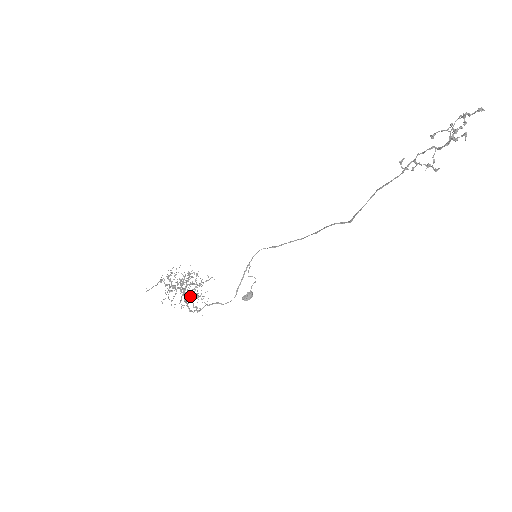
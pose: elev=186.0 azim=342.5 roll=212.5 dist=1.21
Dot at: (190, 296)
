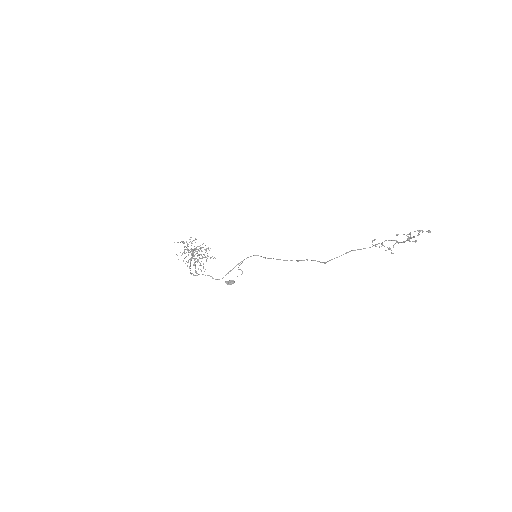
Dot at: (195, 262)
